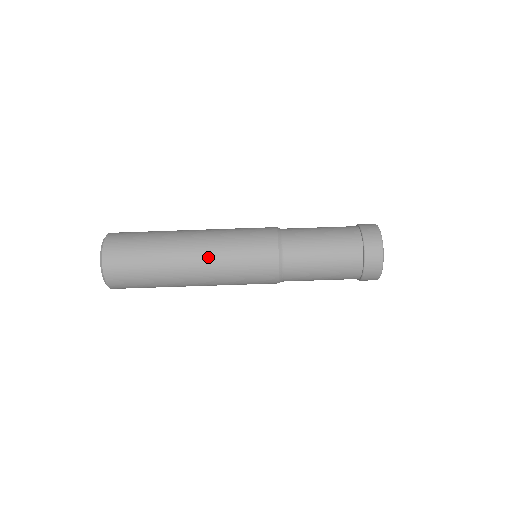
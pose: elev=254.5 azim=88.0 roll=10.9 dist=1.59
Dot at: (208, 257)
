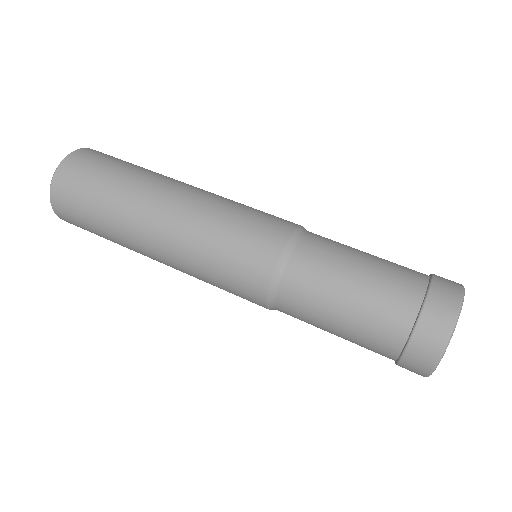
Dot at: (190, 204)
